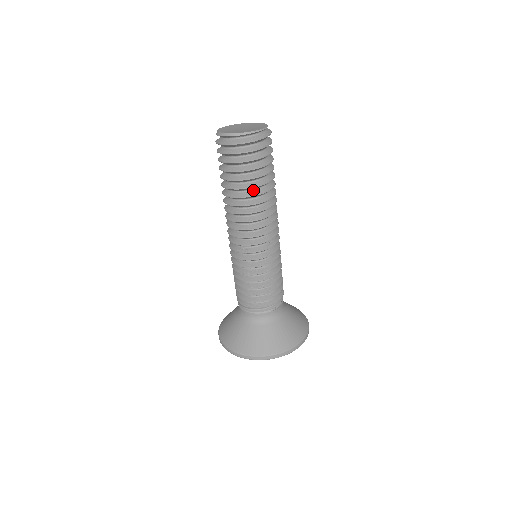
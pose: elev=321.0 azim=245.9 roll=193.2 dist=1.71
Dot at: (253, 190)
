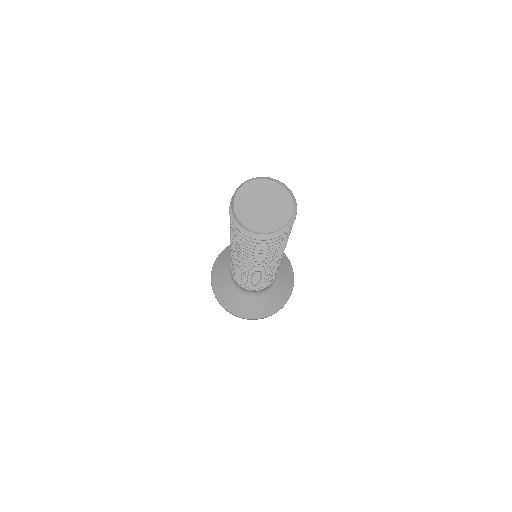
Dot at: occluded
